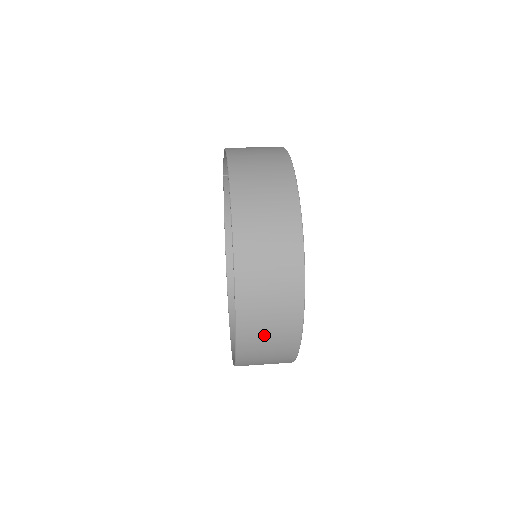
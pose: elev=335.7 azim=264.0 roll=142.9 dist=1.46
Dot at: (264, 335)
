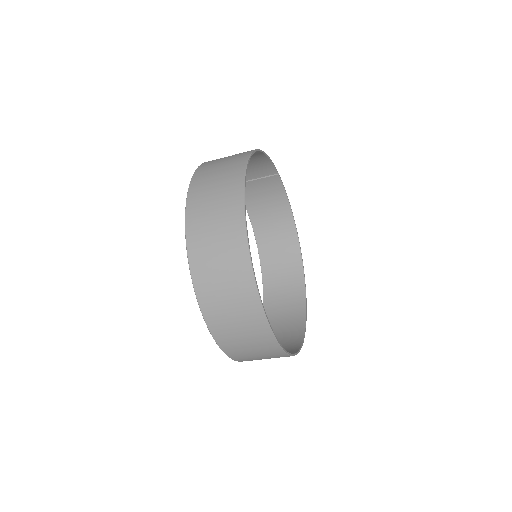
Dot at: (235, 331)
